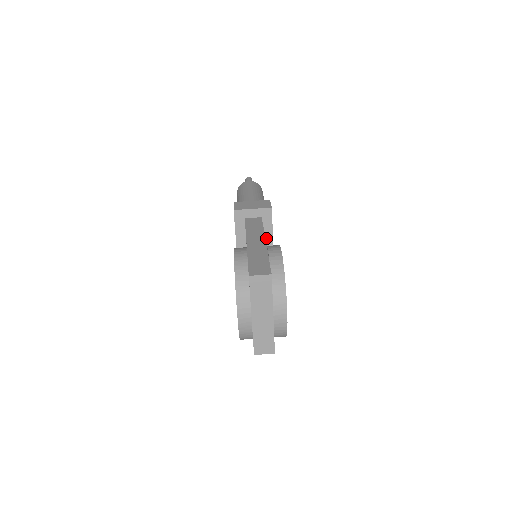
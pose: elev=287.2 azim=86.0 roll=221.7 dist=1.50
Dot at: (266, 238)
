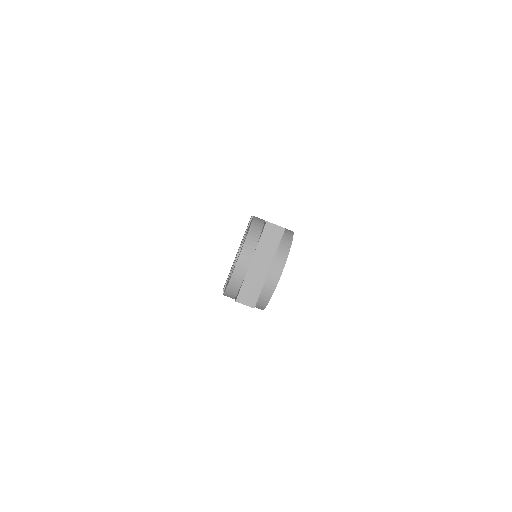
Dot at: occluded
